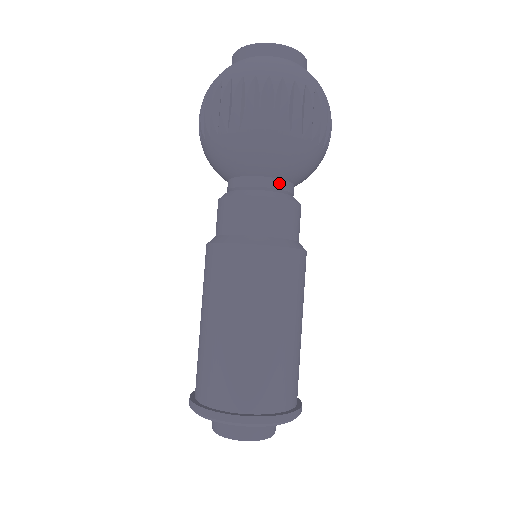
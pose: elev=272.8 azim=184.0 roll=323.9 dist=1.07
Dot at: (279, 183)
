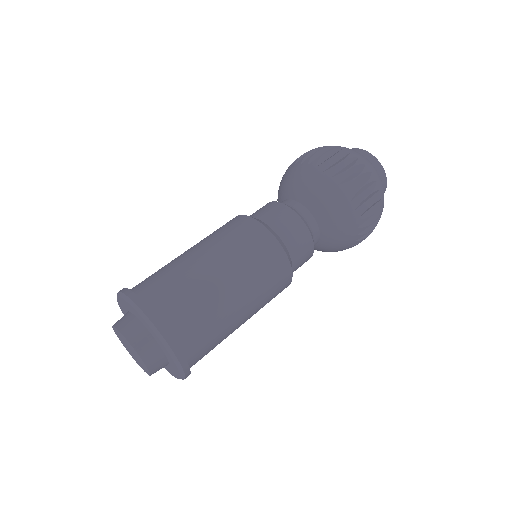
Dot at: (306, 212)
